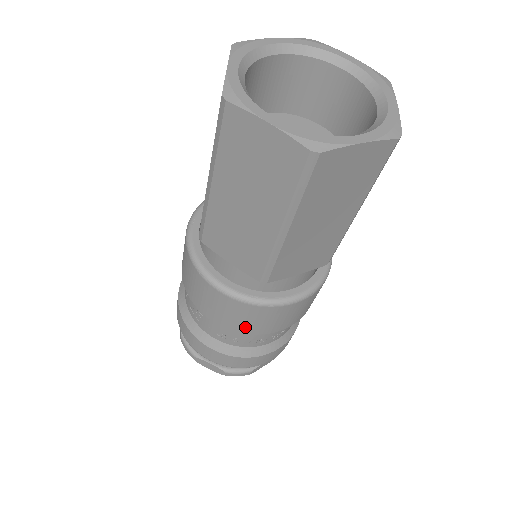
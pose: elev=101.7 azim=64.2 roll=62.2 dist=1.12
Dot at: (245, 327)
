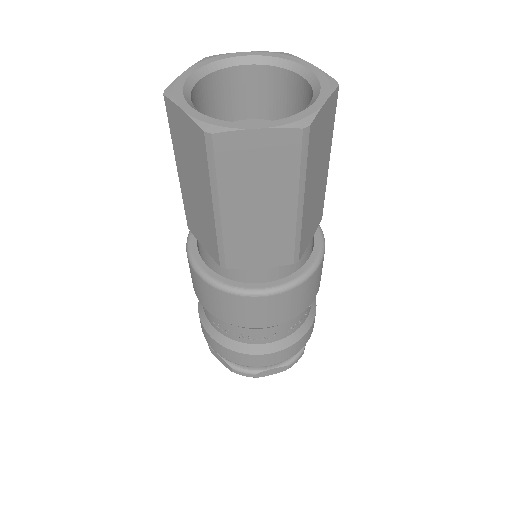
Dot at: (224, 315)
